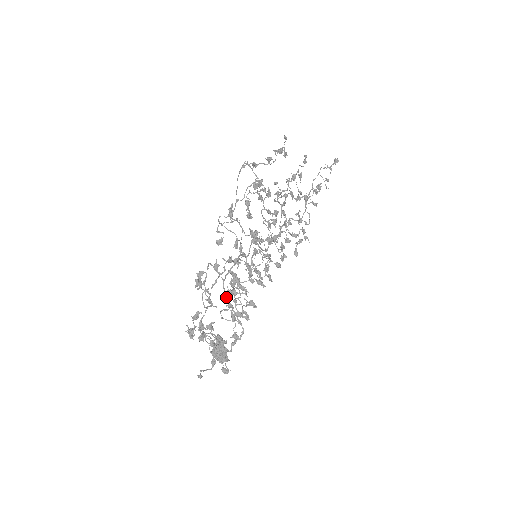
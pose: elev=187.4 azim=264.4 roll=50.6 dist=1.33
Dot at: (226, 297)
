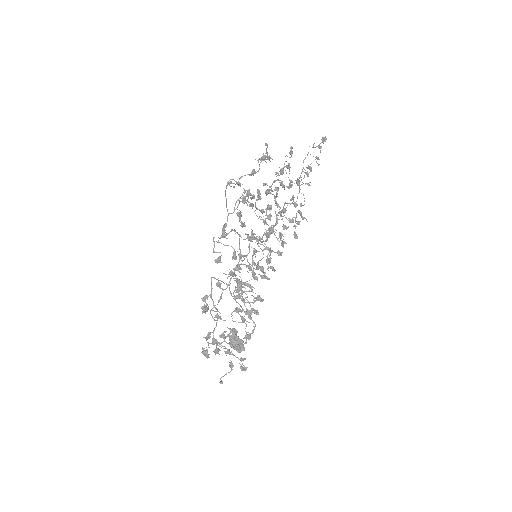
Dot at: occluded
